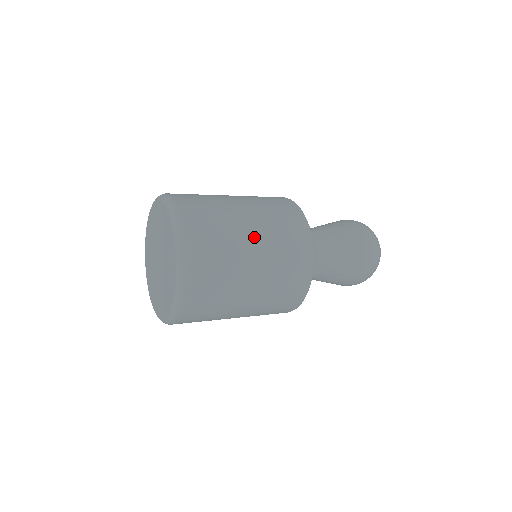
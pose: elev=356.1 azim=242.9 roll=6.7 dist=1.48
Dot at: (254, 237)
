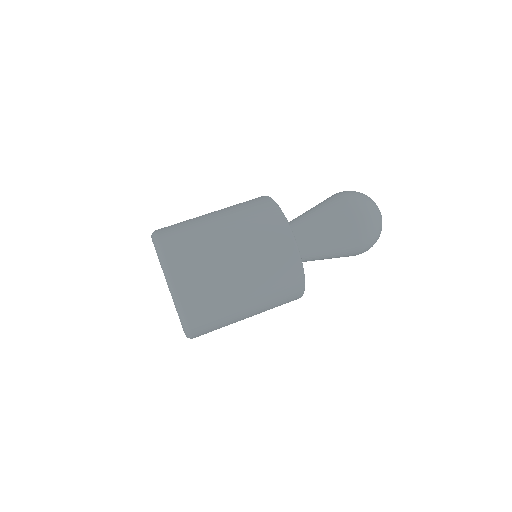
Dot at: (236, 255)
